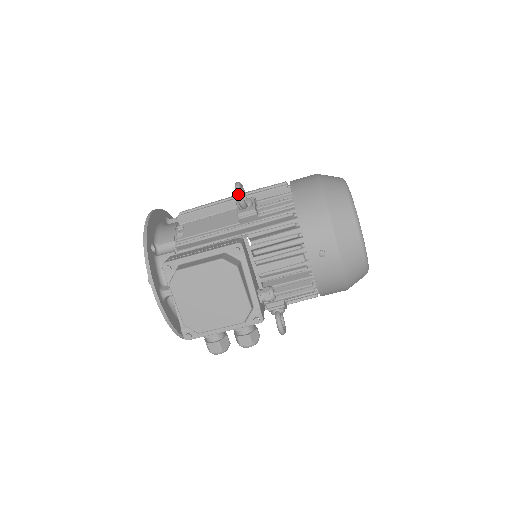
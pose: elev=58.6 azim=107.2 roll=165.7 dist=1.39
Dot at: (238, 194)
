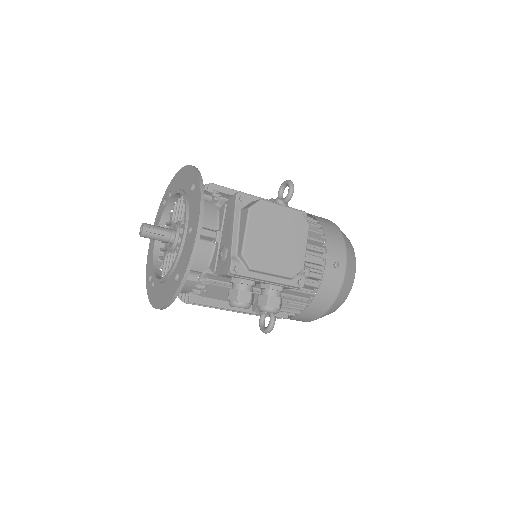
Dot at: (293, 186)
